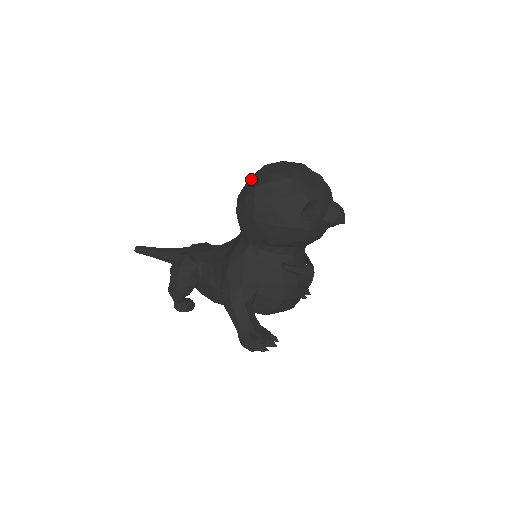
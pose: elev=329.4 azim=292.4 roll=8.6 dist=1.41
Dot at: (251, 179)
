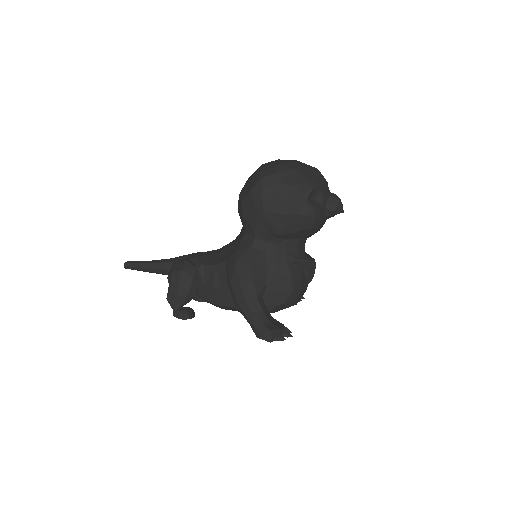
Dot at: (253, 175)
